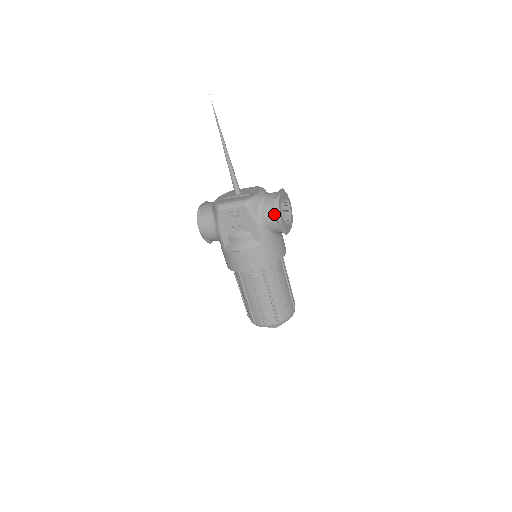
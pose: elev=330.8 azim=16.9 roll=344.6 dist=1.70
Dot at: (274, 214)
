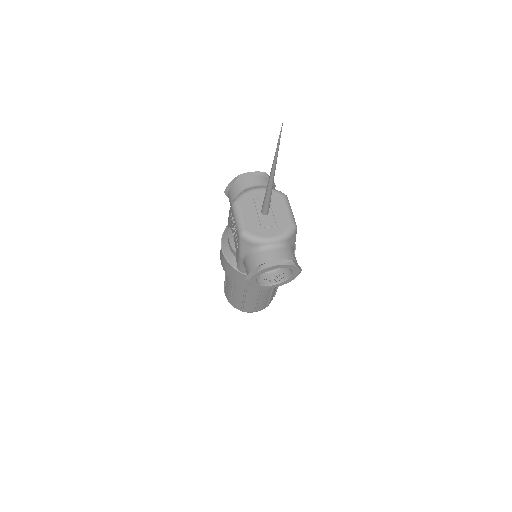
Dot at: (249, 271)
